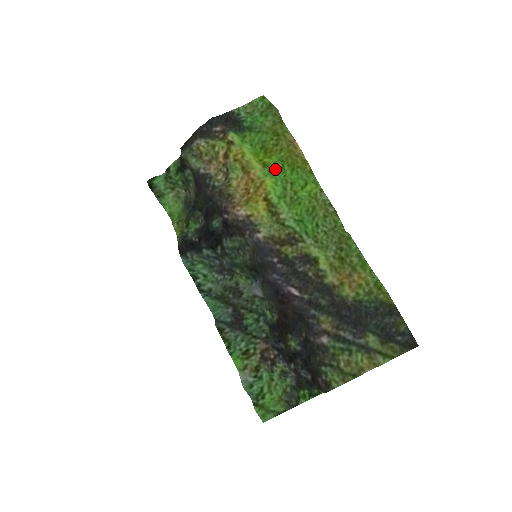
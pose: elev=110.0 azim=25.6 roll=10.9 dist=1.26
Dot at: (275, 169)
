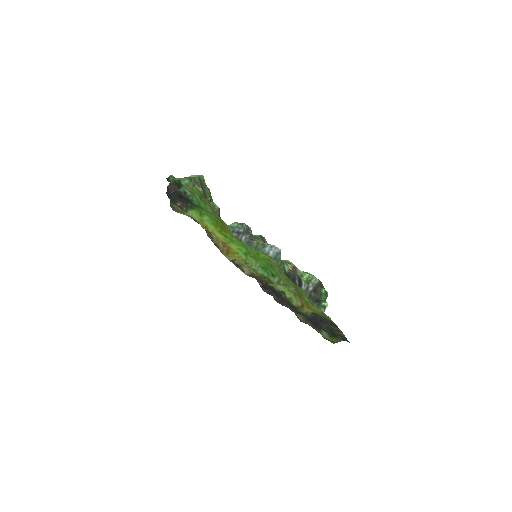
Dot at: (233, 240)
